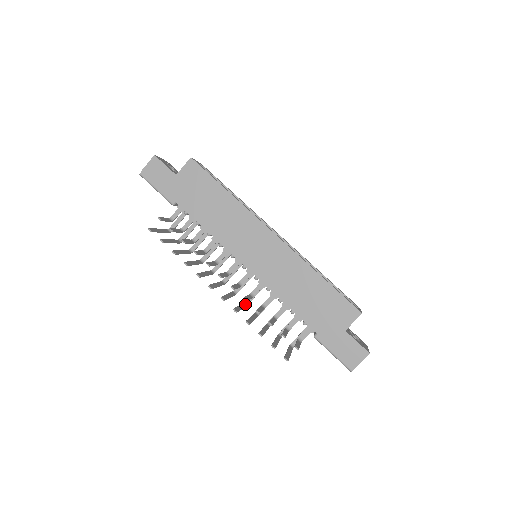
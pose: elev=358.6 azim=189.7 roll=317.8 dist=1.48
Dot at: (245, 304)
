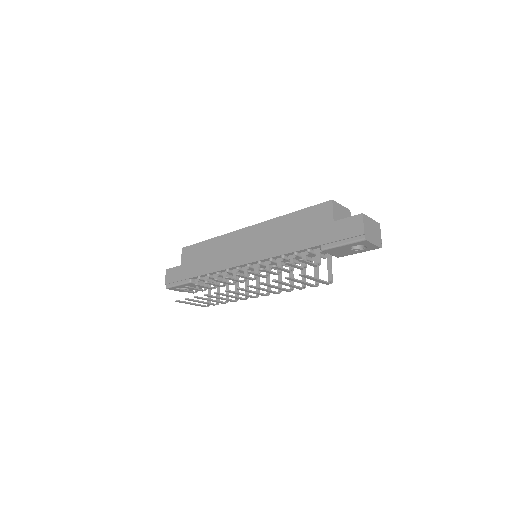
Dot at: (276, 292)
